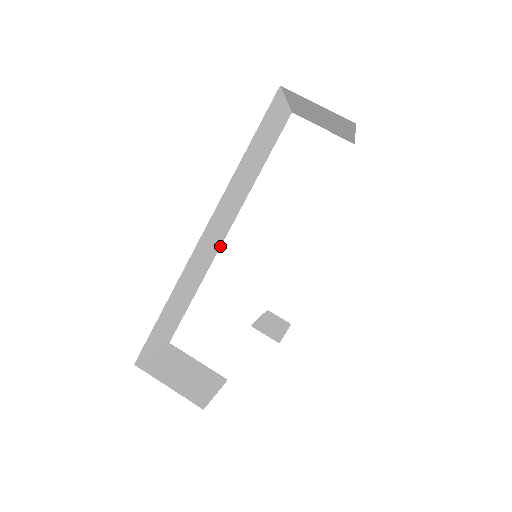
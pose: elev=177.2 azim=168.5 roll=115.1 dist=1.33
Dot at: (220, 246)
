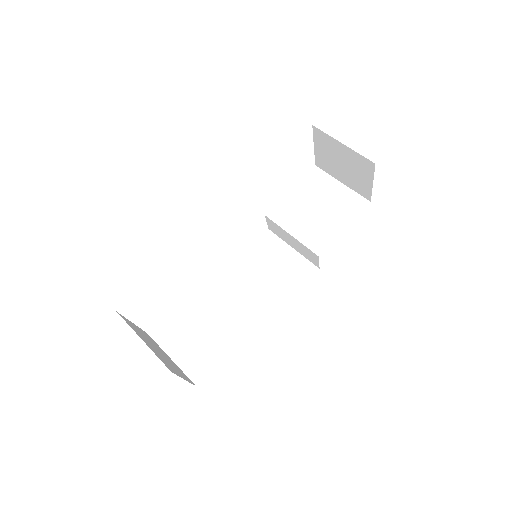
Dot at: occluded
